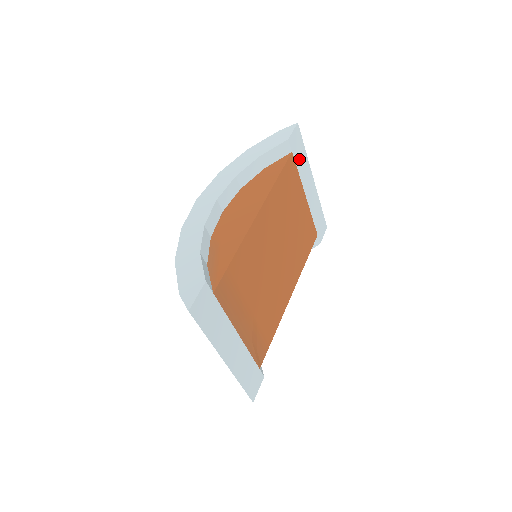
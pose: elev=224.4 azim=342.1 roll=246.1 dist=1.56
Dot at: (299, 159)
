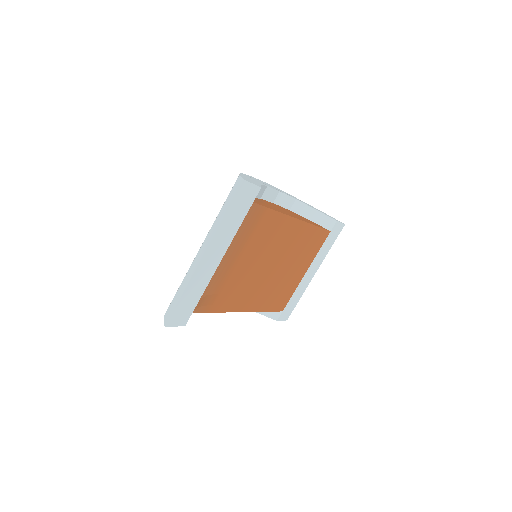
Dot at: (327, 244)
